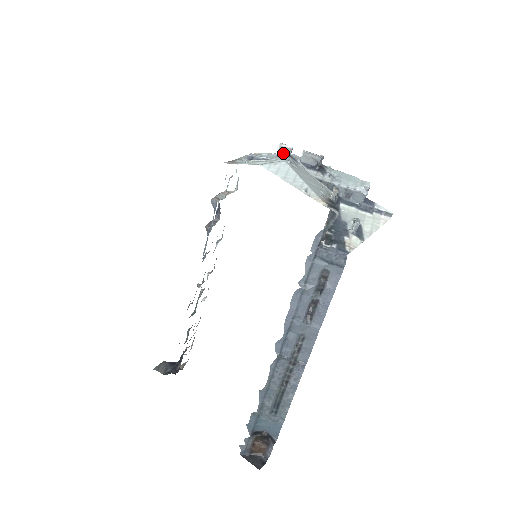
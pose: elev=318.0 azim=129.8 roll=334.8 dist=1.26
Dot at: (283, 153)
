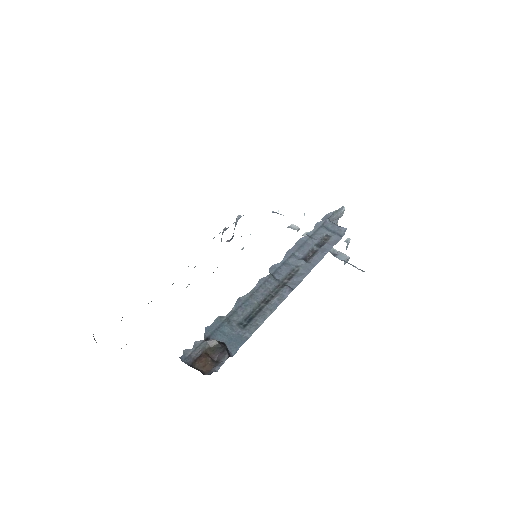
Dot at: (292, 228)
